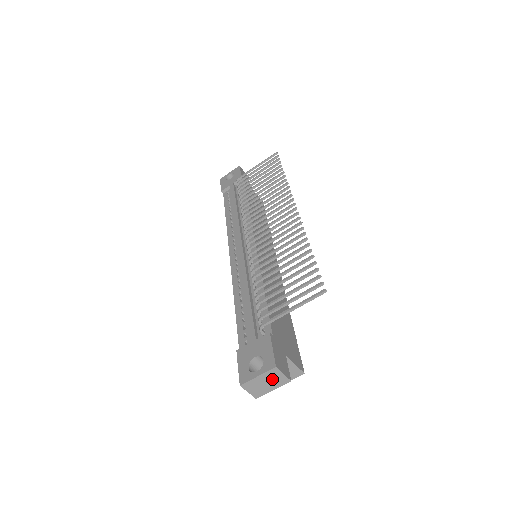
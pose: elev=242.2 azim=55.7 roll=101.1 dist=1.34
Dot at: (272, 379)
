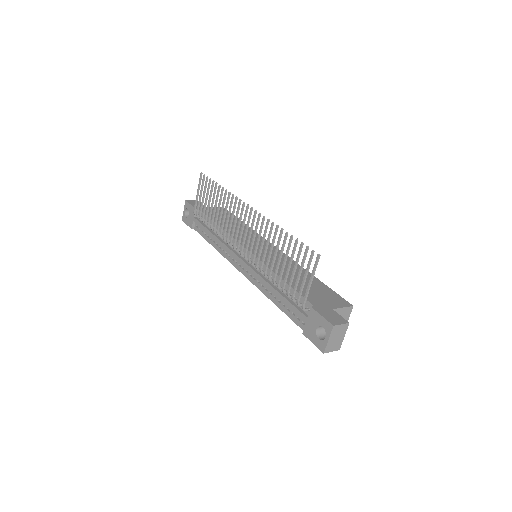
Dot at: (338, 333)
